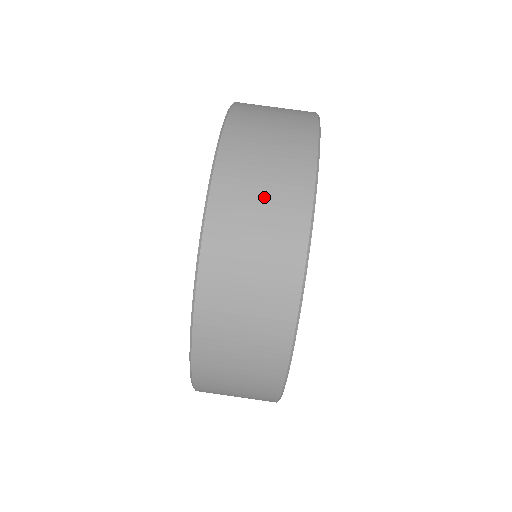
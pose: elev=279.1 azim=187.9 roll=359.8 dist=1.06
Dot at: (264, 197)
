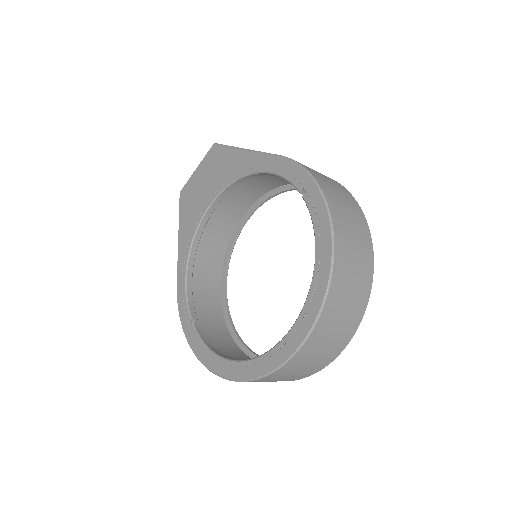
Dot at: (321, 353)
